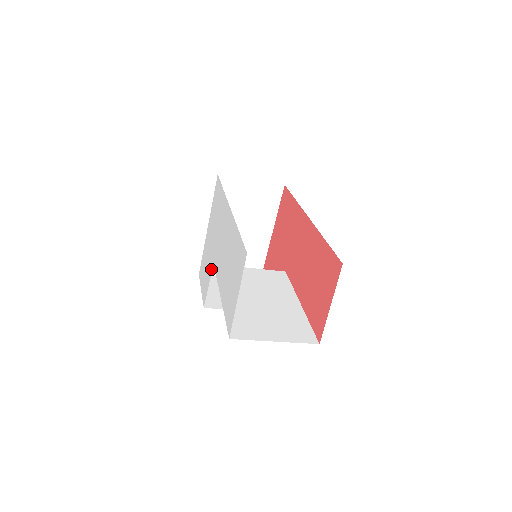
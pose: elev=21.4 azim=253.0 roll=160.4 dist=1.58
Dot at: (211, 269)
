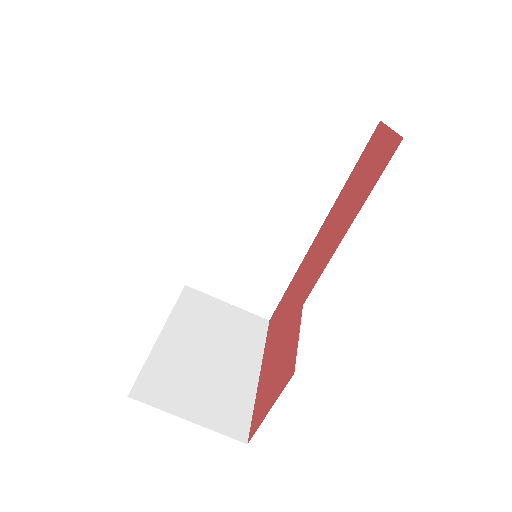
Dot at: occluded
